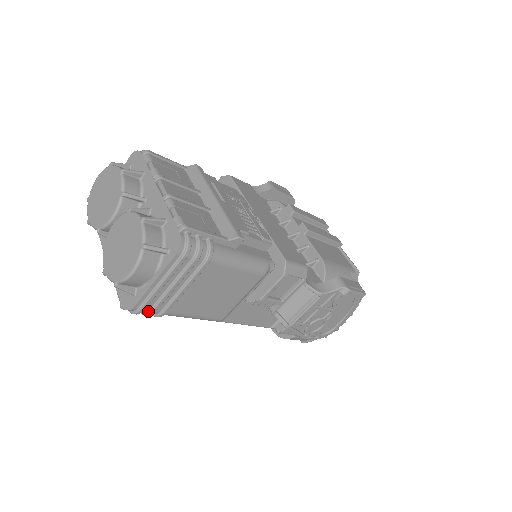
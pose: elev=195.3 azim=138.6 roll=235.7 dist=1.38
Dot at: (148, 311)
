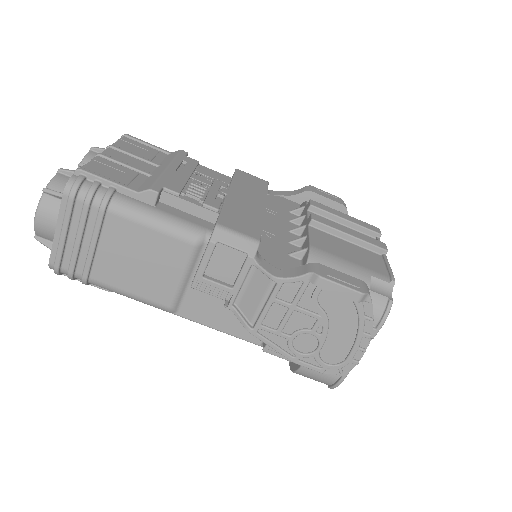
Dot at: (68, 272)
